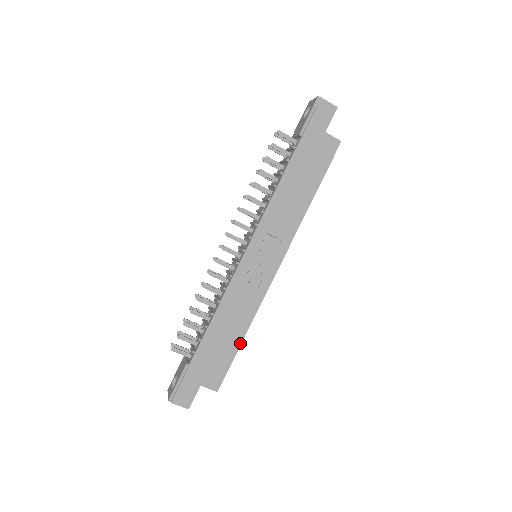
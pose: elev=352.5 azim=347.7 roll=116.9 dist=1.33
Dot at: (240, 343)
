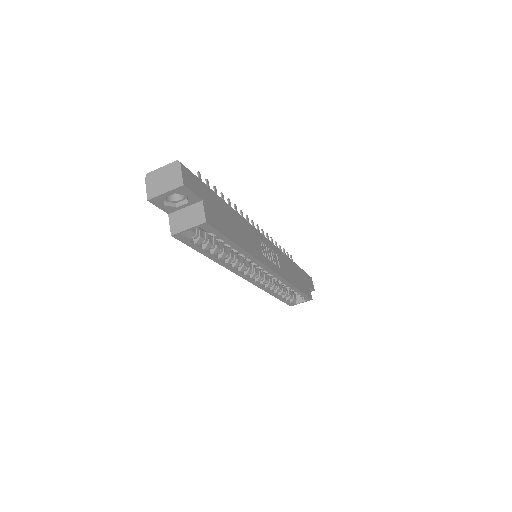
Dot at: (237, 244)
